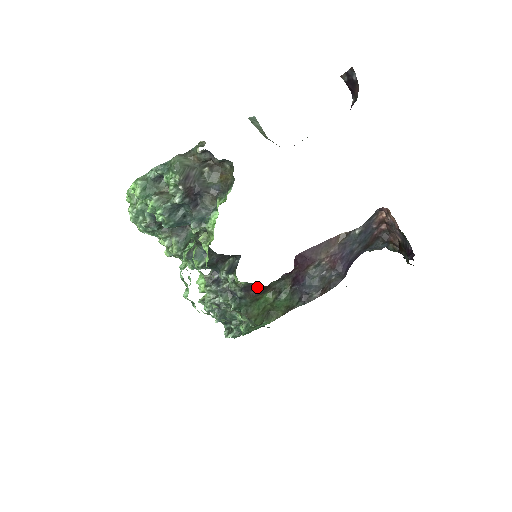
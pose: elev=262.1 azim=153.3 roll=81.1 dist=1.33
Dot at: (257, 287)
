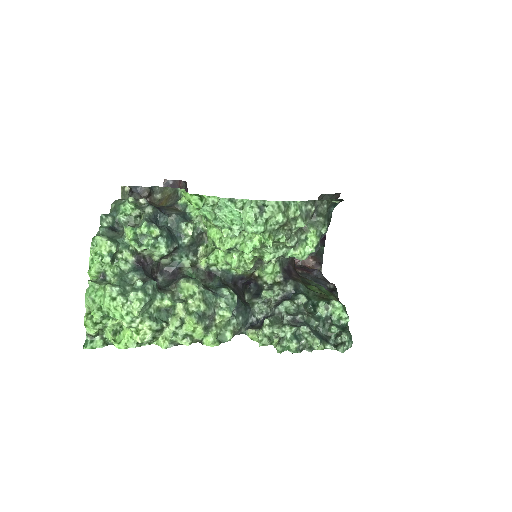
Dot at: (290, 269)
